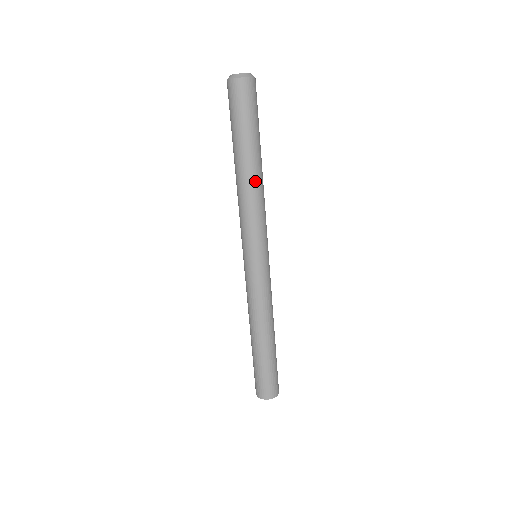
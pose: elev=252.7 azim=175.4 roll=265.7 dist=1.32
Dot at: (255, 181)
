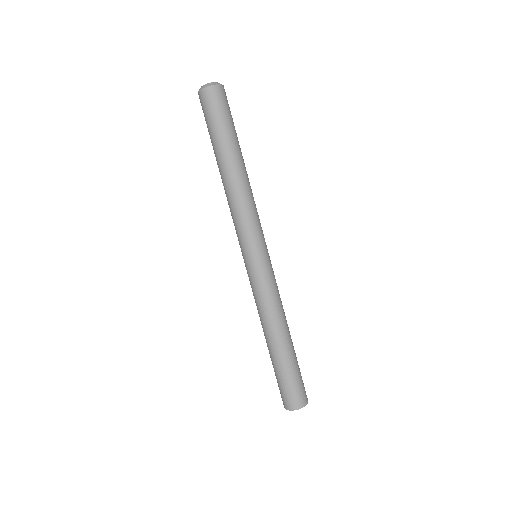
Dot at: (248, 178)
